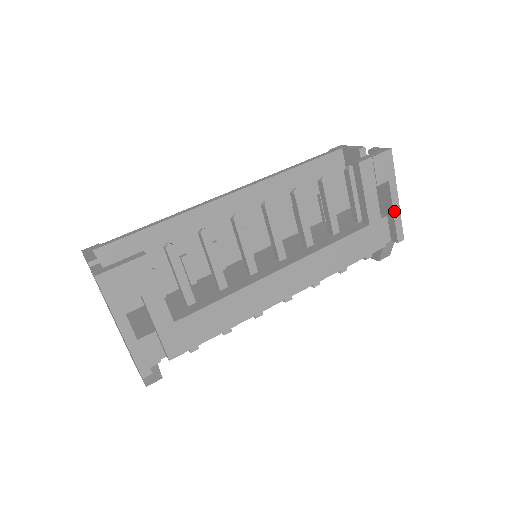
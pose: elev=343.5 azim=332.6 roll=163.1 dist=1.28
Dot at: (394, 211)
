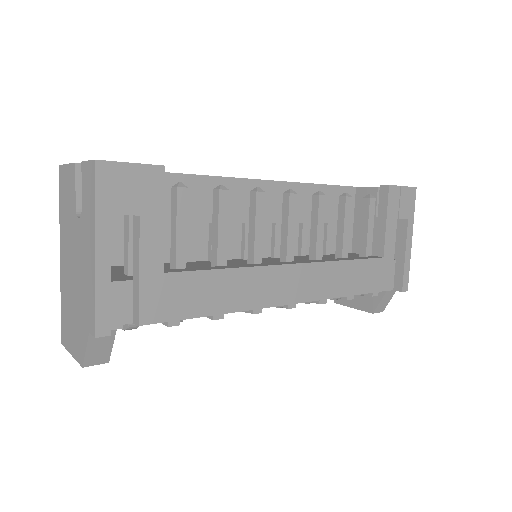
Dot at: (406, 254)
